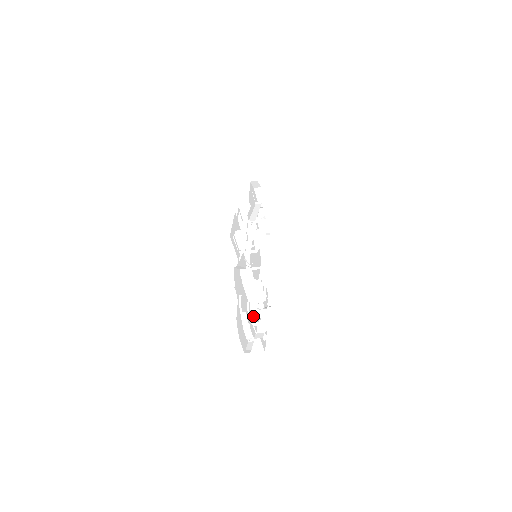
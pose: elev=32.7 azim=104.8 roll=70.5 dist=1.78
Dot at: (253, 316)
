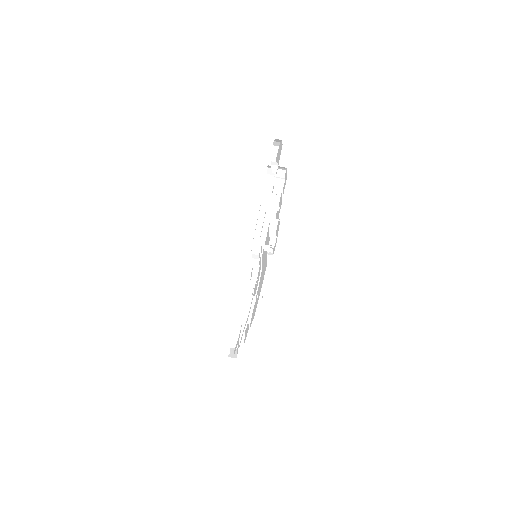
Dot at: (278, 176)
